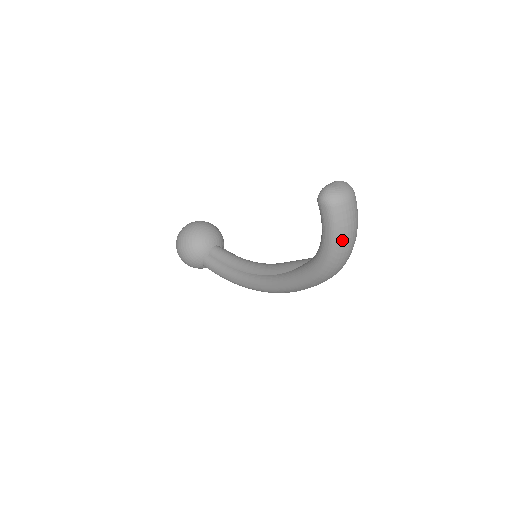
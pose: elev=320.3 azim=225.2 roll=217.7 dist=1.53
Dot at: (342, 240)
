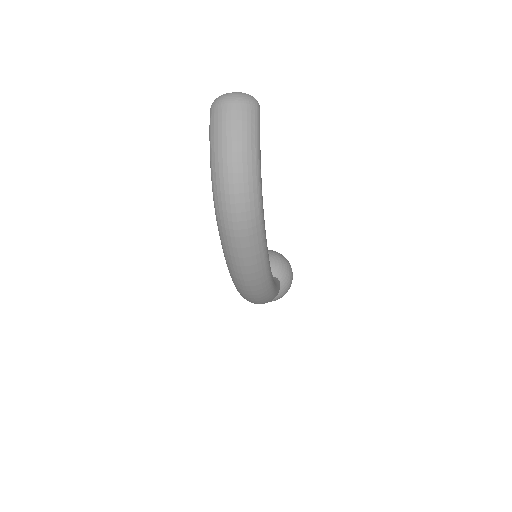
Dot at: (217, 152)
